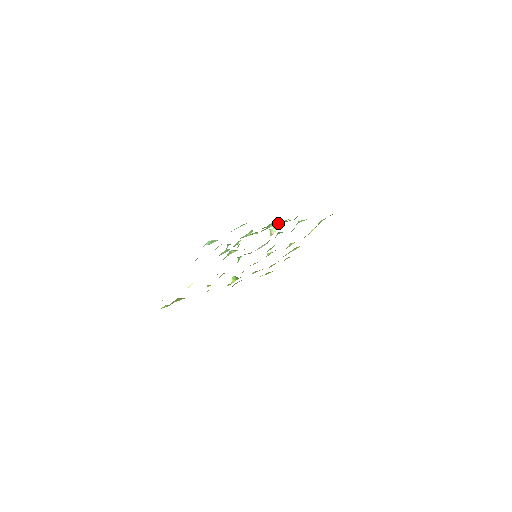
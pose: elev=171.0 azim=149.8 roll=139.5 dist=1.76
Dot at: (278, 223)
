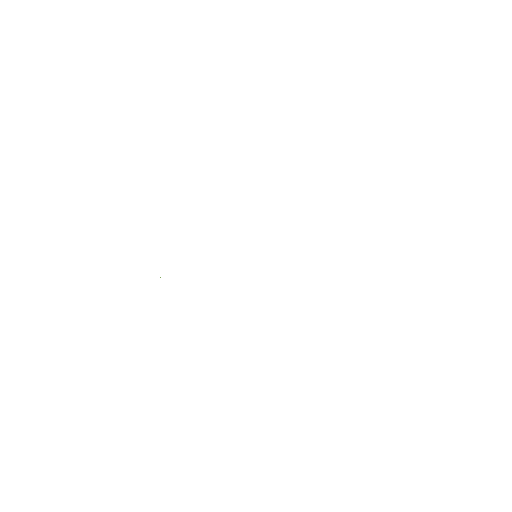
Dot at: occluded
